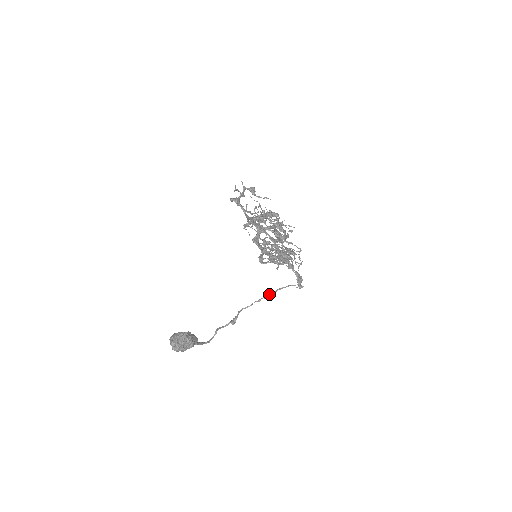
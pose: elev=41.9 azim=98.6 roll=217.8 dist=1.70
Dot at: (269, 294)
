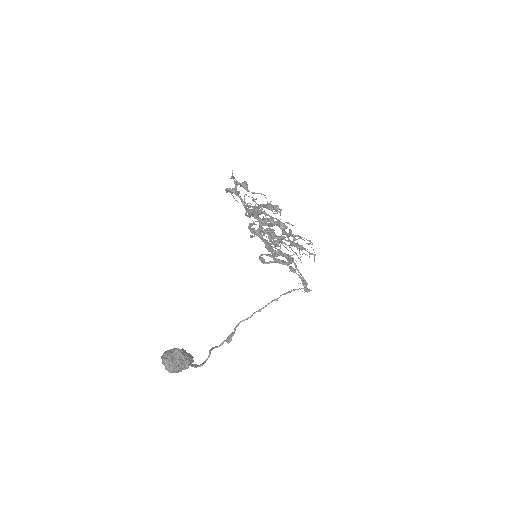
Dot at: (271, 302)
